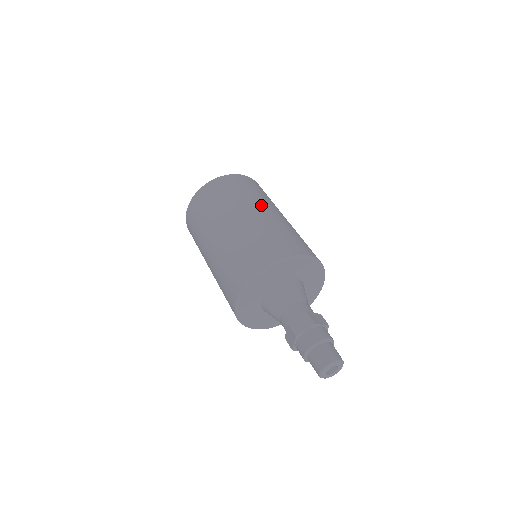
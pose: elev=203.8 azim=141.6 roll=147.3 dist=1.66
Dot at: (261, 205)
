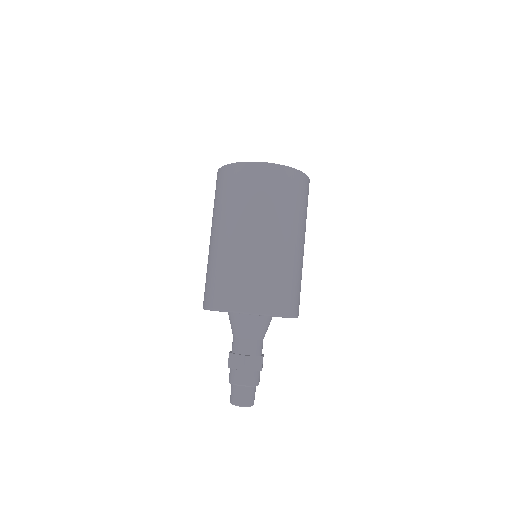
Dot at: (267, 227)
